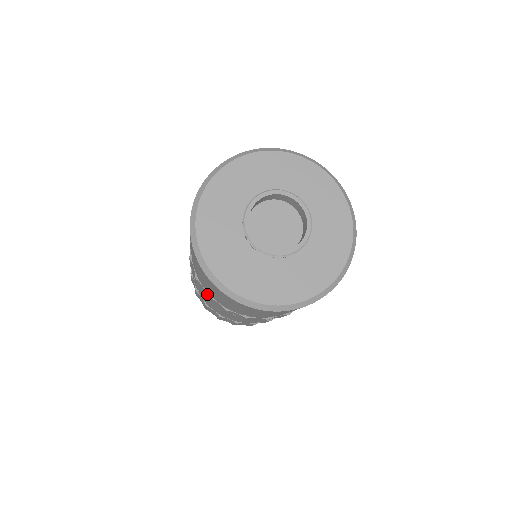
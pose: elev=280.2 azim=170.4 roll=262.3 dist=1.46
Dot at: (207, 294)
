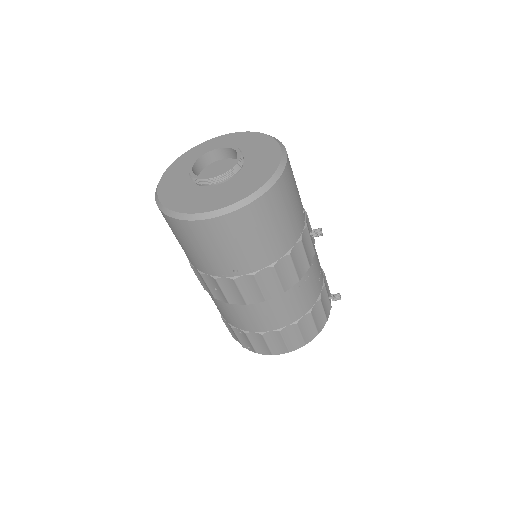
Dot at: (190, 263)
